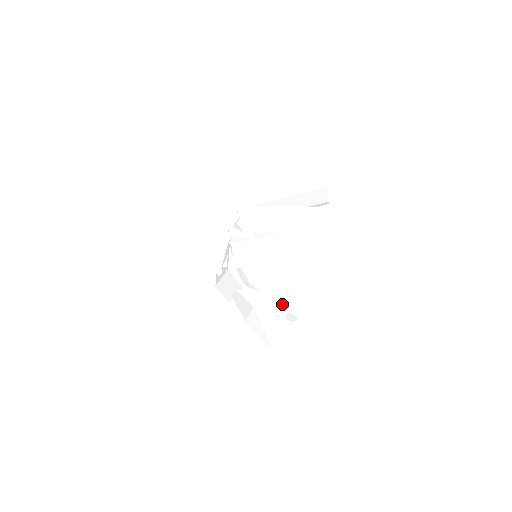
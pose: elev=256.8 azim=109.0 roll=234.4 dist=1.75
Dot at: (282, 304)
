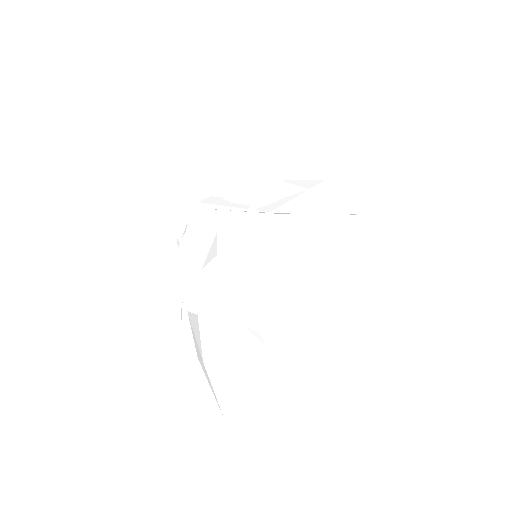
Dot at: (298, 390)
